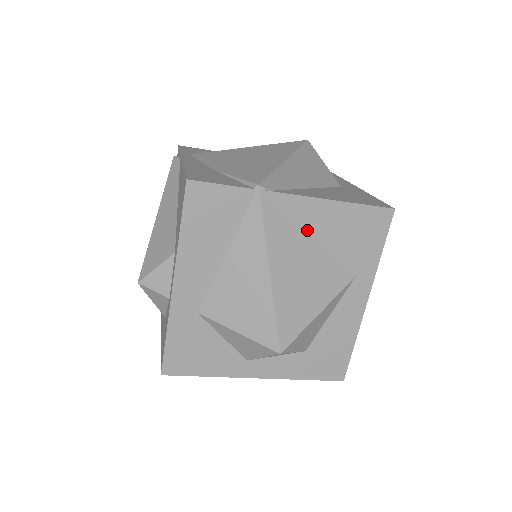
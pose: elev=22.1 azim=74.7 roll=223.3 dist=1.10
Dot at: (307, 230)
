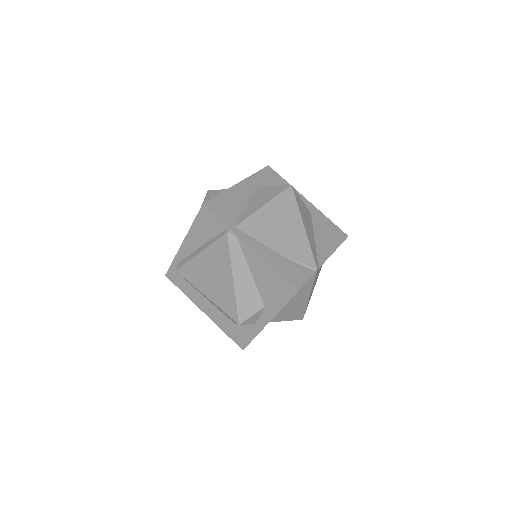
Dot at: occluded
